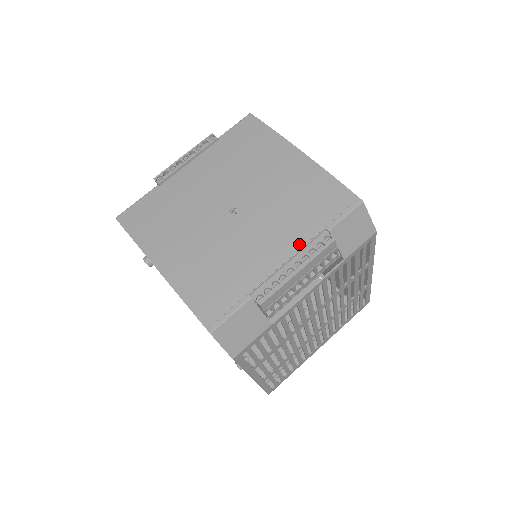
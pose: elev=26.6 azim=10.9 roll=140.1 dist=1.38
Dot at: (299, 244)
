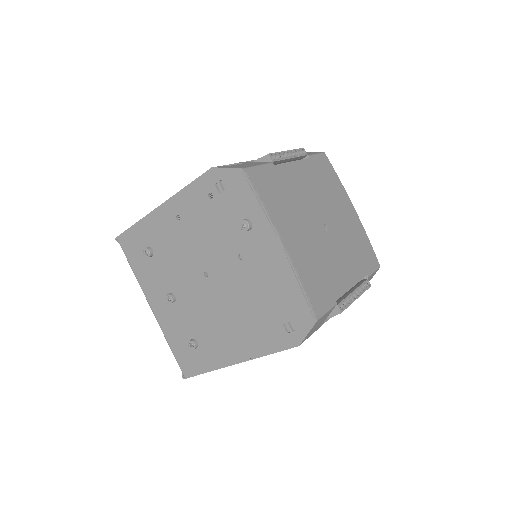
Dot at: (358, 278)
